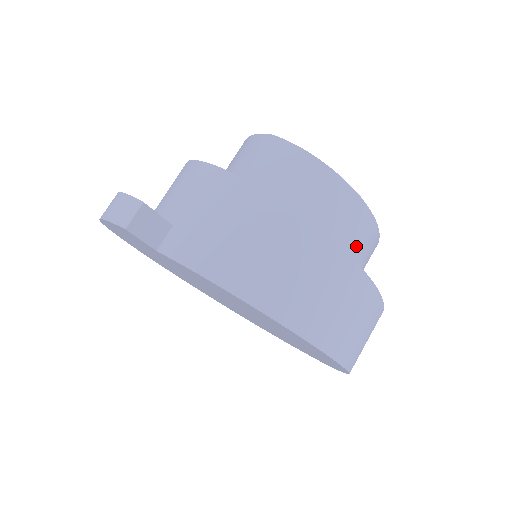
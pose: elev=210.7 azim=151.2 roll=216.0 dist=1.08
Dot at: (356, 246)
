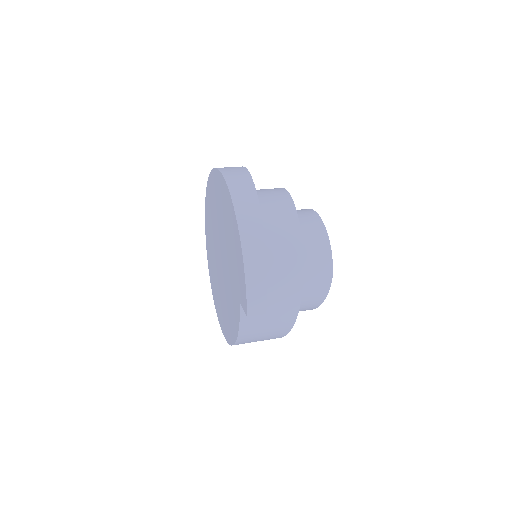
Dot at: occluded
